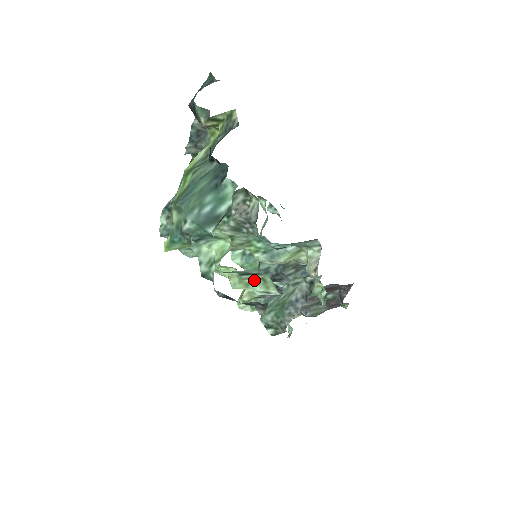
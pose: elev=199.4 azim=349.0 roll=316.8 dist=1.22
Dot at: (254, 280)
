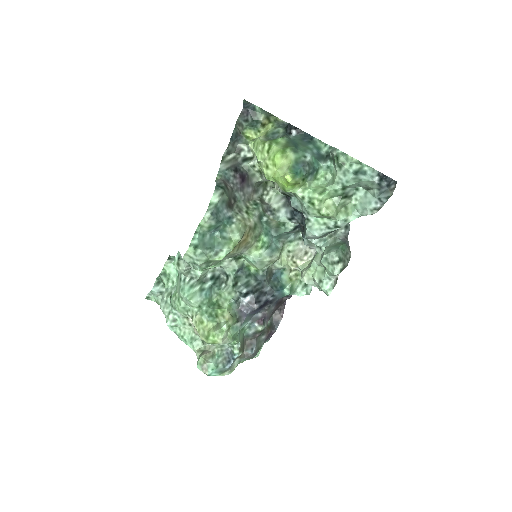
Dot at: (340, 209)
